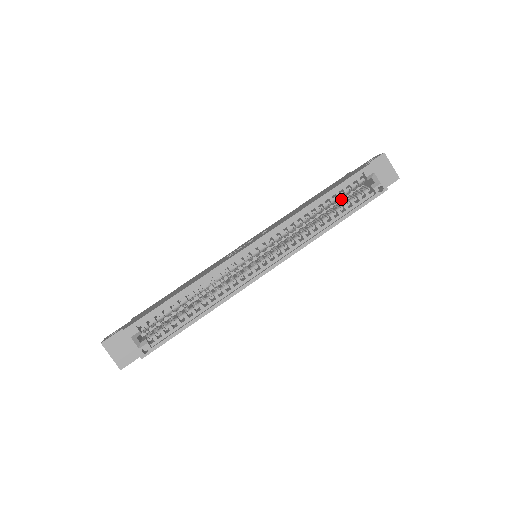
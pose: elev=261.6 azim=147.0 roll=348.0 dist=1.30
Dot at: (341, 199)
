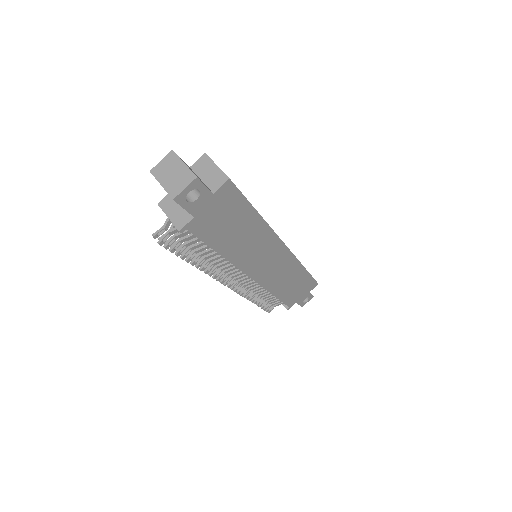
Dot at: occluded
